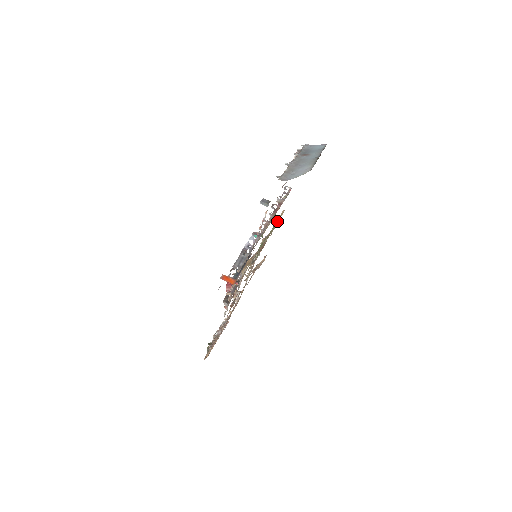
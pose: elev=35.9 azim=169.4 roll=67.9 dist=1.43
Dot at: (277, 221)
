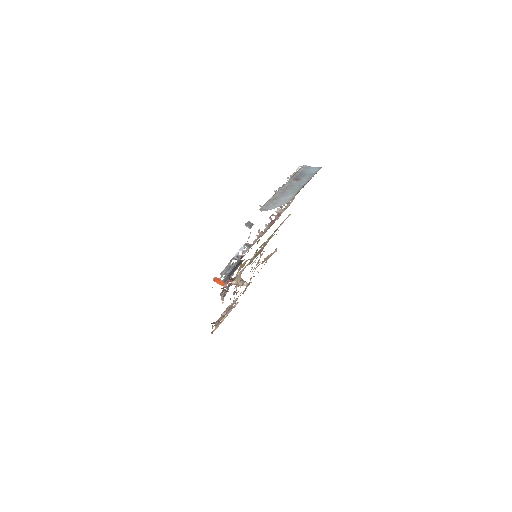
Dot at: (279, 226)
